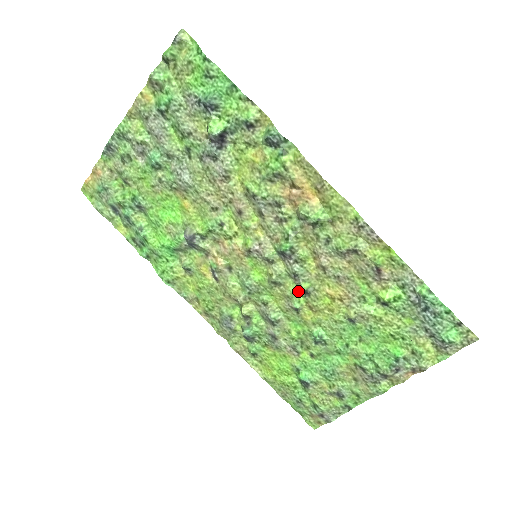
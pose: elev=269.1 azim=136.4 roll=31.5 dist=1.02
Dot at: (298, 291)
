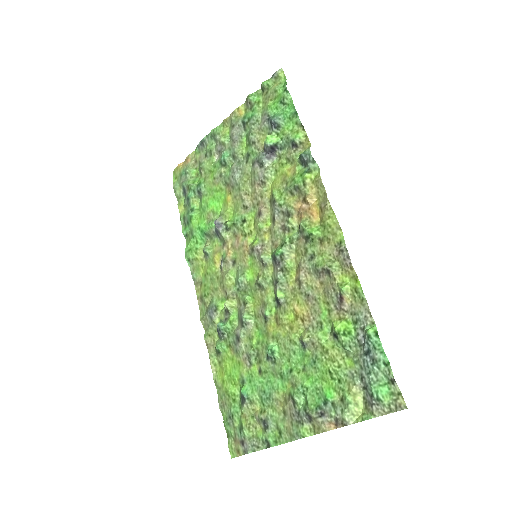
Dot at: (274, 300)
